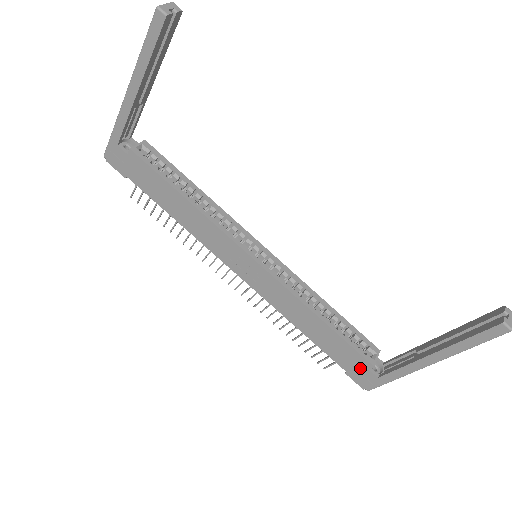
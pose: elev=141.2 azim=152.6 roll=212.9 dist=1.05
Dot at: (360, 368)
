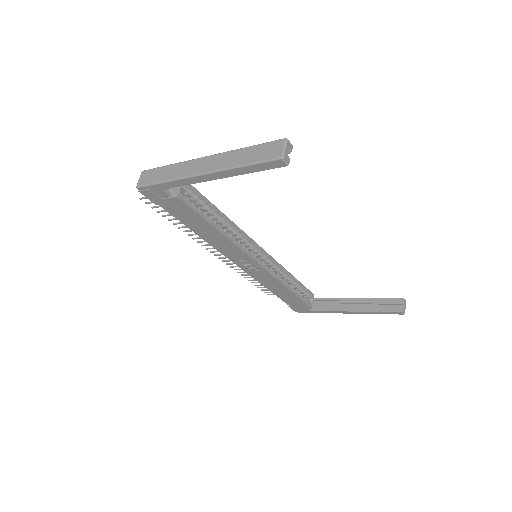
Dot at: (301, 307)
